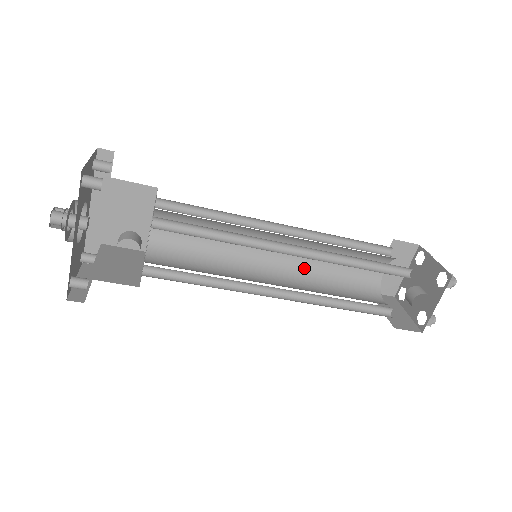
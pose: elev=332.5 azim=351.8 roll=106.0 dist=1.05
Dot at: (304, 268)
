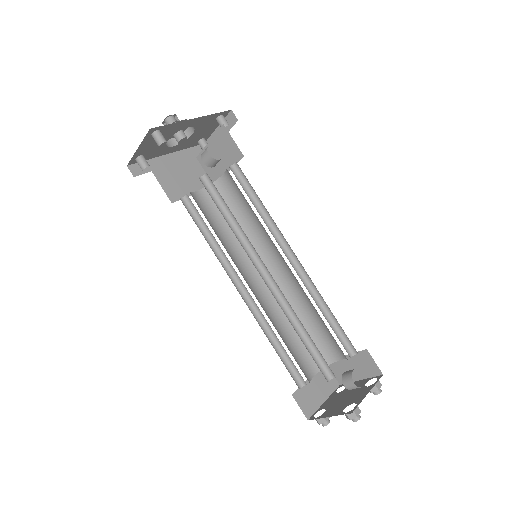
Dot at: (266, 312)
